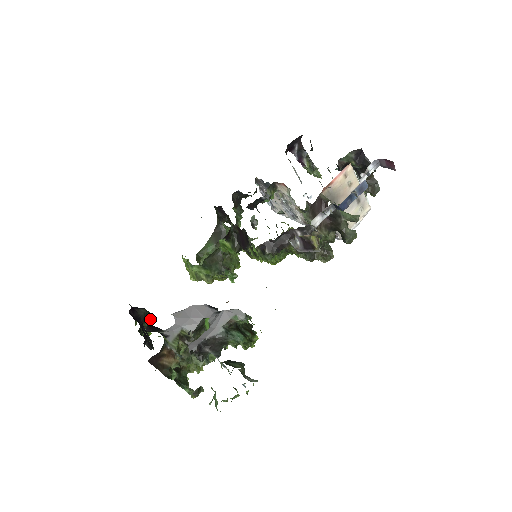
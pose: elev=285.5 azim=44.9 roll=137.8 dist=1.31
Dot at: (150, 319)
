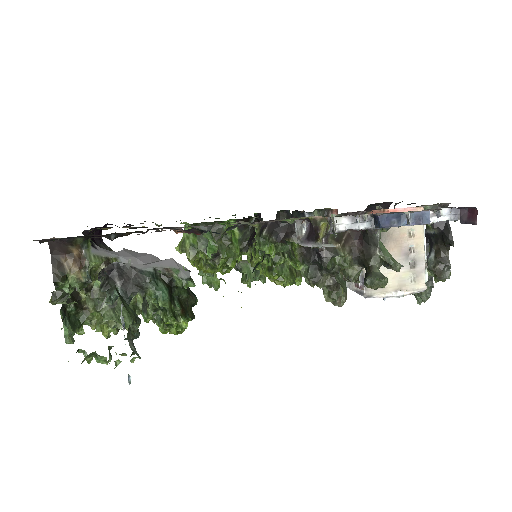
Dot at: occluded
